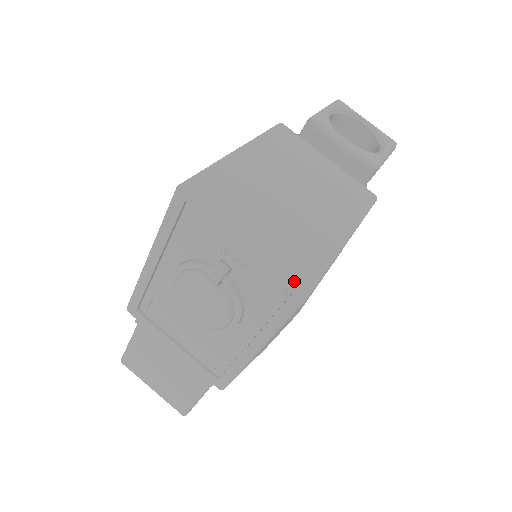
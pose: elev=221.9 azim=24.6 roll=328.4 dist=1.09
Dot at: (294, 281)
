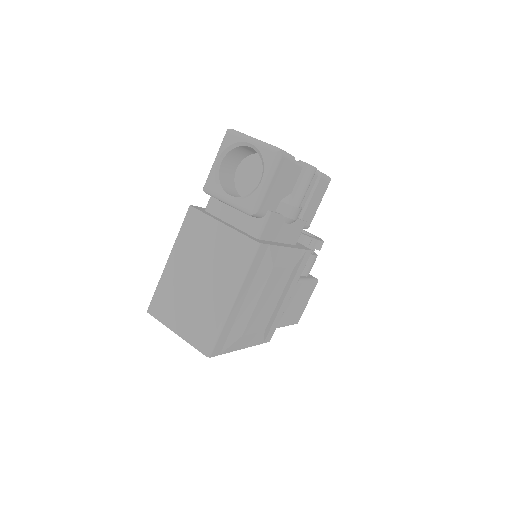
Dot at: (202, 351)
